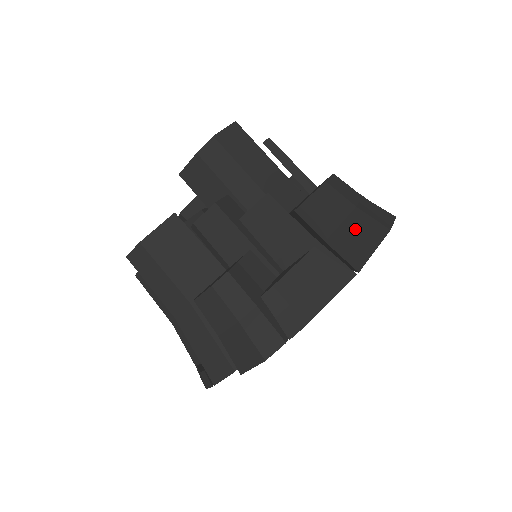
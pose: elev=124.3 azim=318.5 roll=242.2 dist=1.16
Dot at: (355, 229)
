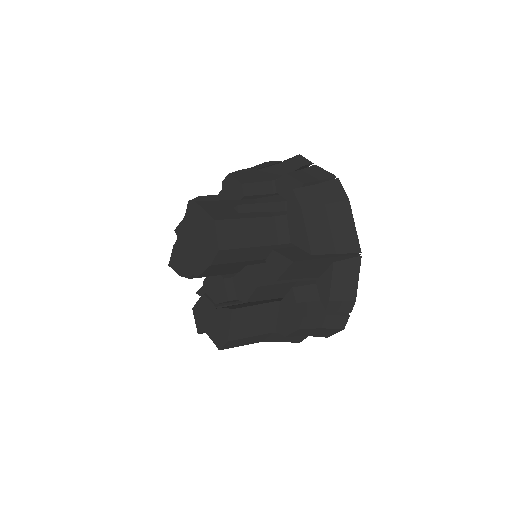
Dot at: (338, 224)
